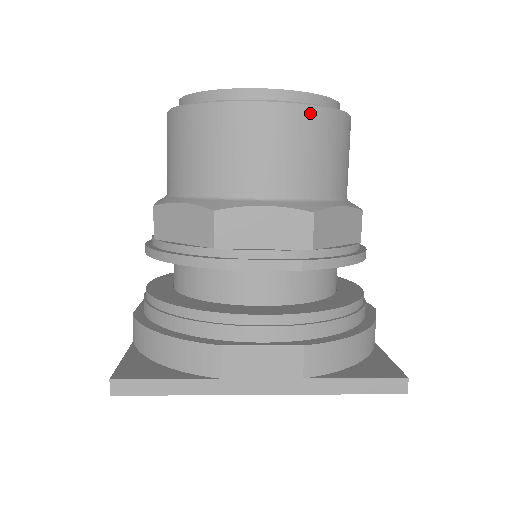
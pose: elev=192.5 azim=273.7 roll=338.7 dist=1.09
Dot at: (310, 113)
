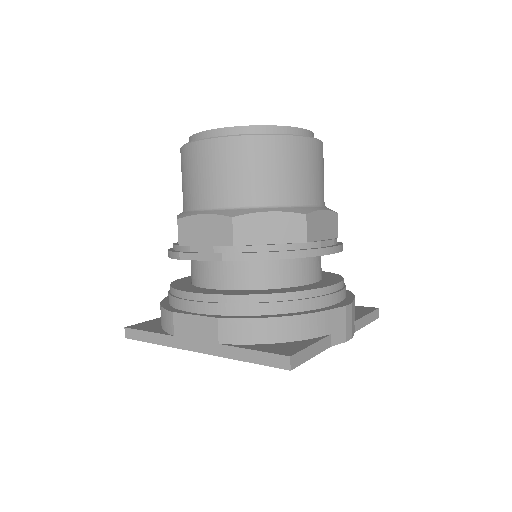
Dot at: (236, 142)
